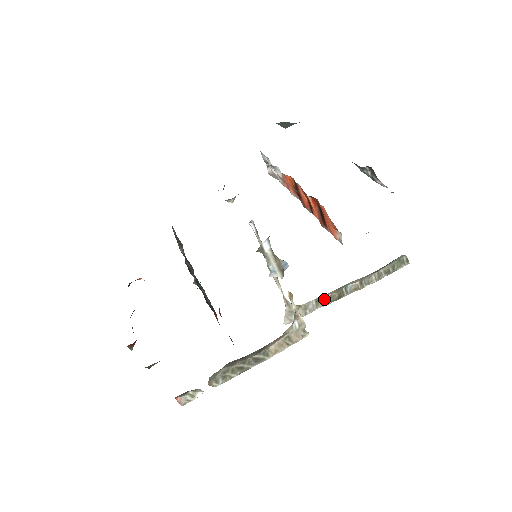
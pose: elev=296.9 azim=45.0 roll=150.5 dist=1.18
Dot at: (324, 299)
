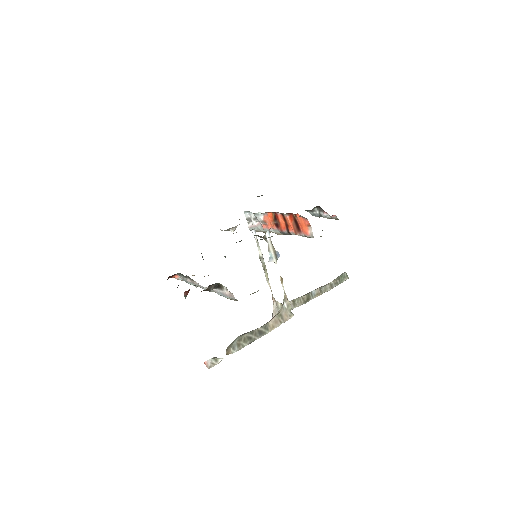
Dot at: (298, 300)
